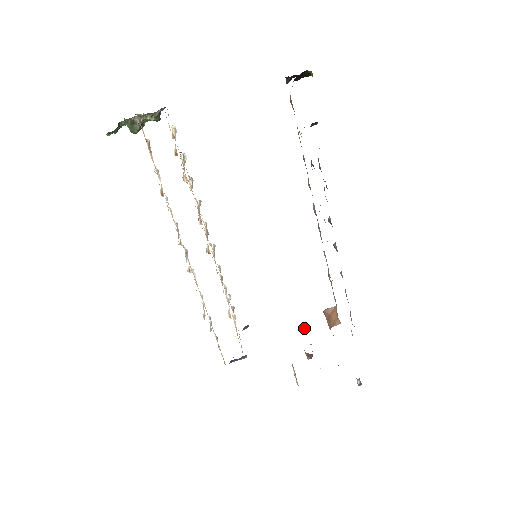
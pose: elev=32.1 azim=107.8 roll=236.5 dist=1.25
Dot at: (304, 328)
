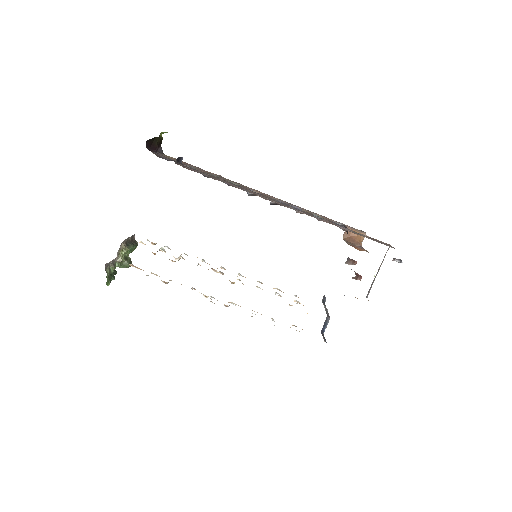
Dot at: (349, 262)
